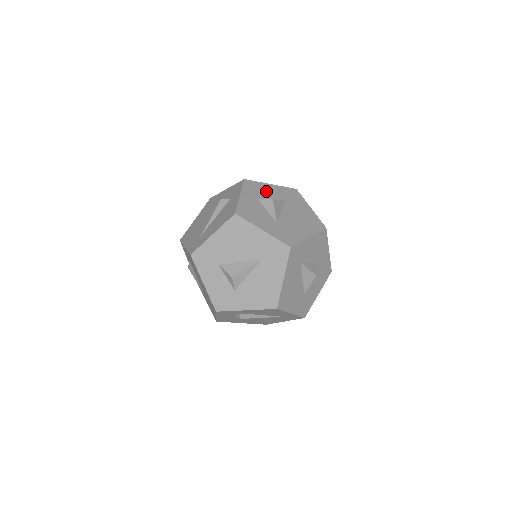
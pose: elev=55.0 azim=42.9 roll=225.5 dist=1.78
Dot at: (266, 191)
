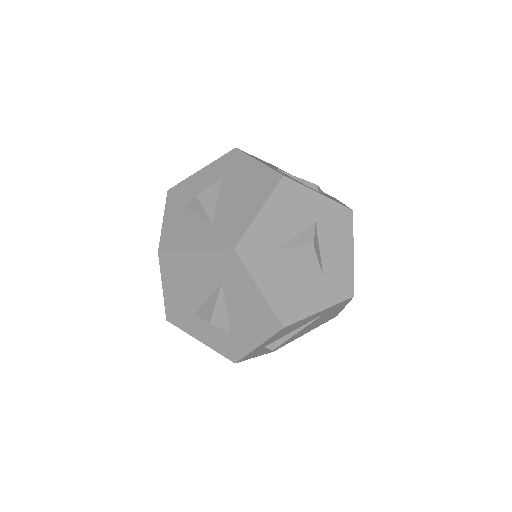
Dot at: (195, 185)
